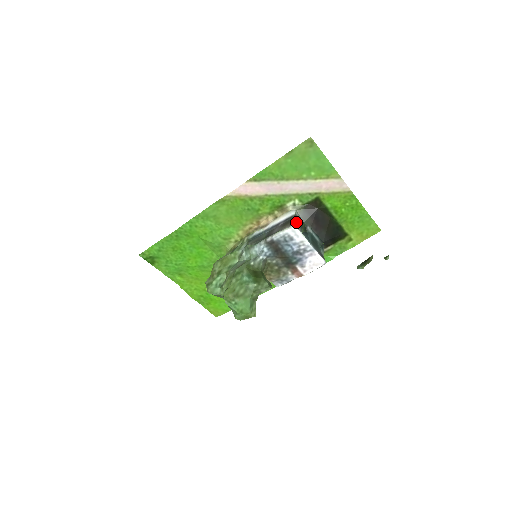
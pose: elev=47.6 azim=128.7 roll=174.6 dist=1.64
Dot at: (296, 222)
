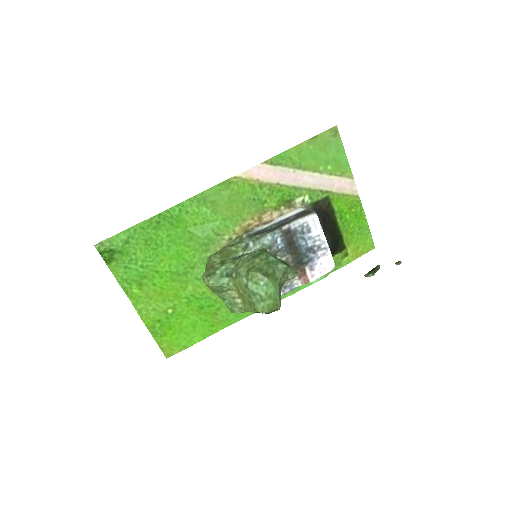
Dot at: occluded
